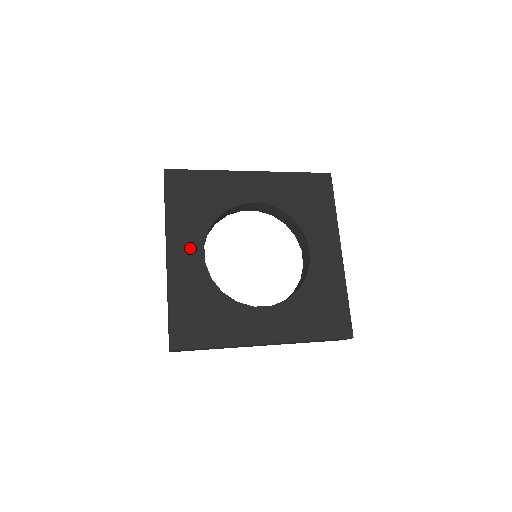
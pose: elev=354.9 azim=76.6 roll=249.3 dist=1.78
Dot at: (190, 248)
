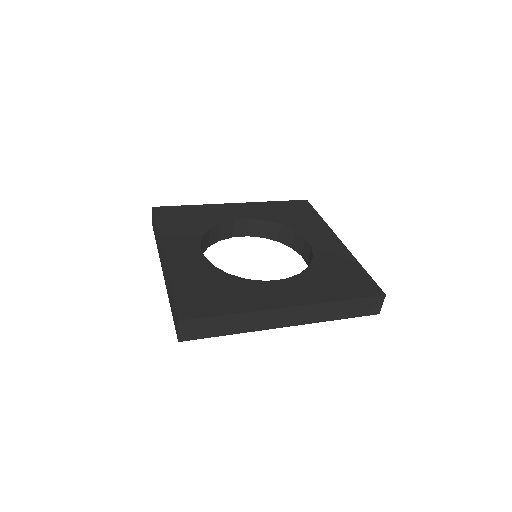
Dot at: (186, 248)
